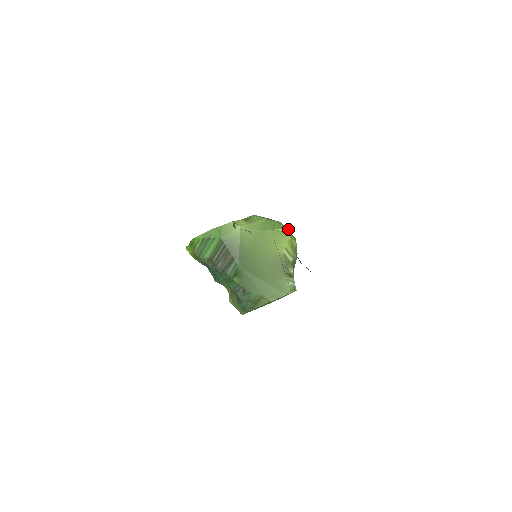
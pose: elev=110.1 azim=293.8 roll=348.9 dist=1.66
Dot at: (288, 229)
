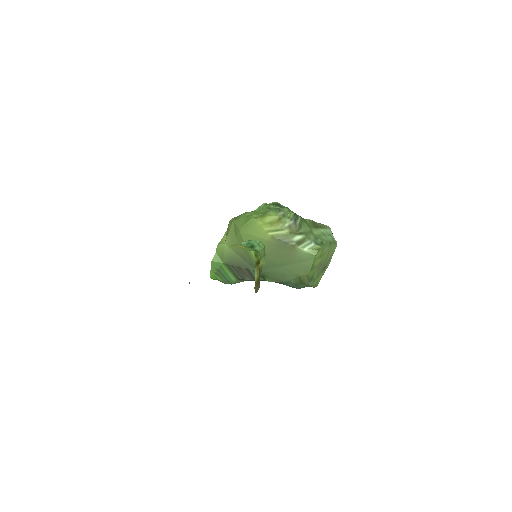
Dot at: (251, 217)
